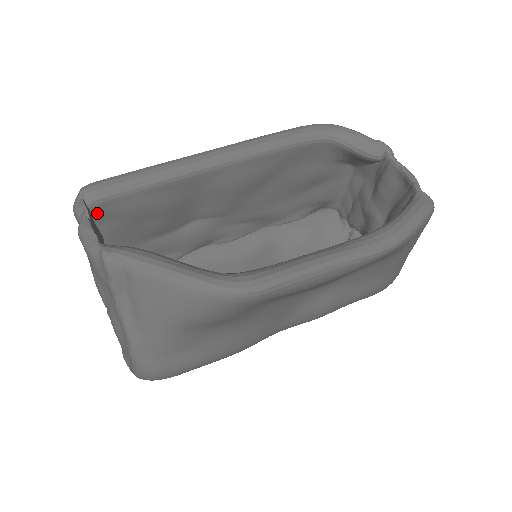
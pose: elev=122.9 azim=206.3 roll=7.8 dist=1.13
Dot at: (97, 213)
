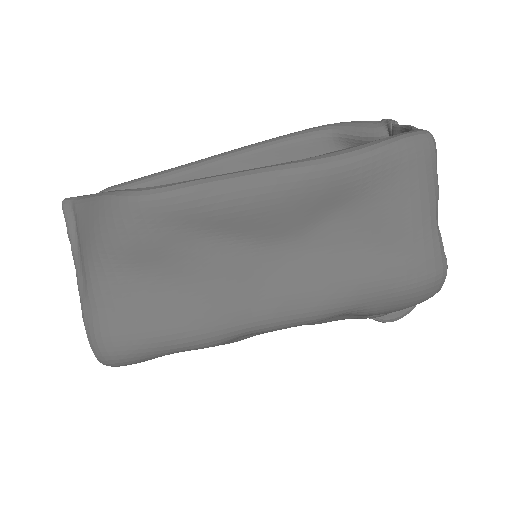
Dot at: occluded
